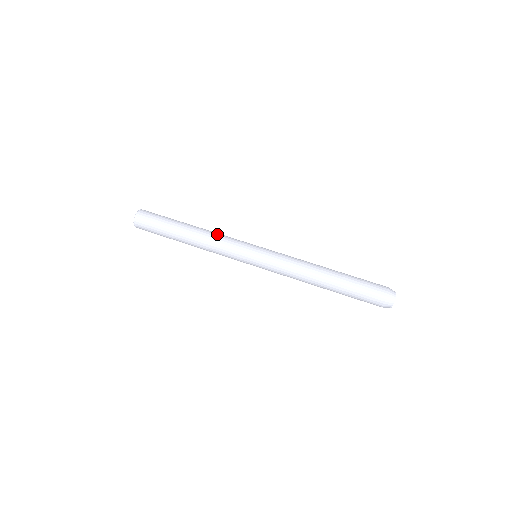
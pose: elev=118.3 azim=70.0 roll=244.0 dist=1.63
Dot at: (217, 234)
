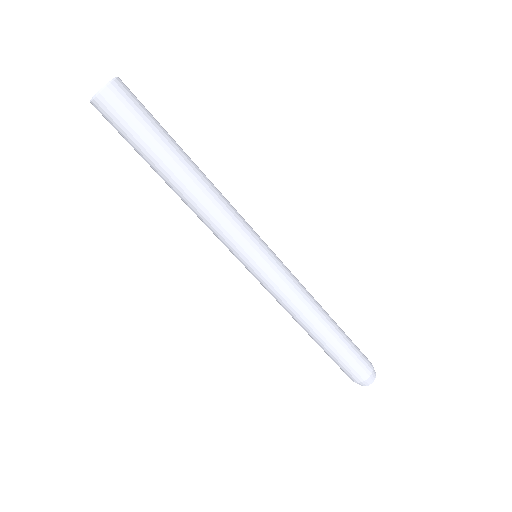
Dot at: (216, 209)
